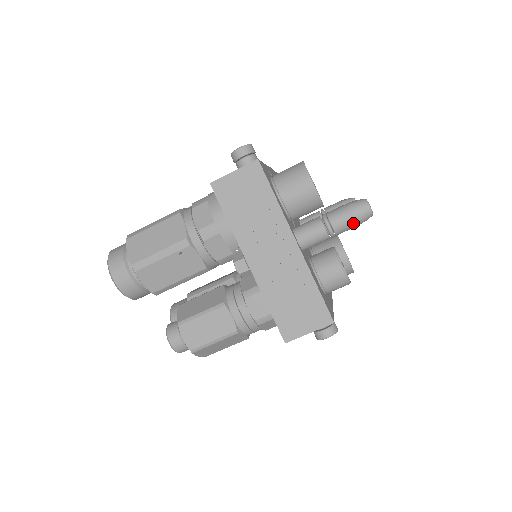
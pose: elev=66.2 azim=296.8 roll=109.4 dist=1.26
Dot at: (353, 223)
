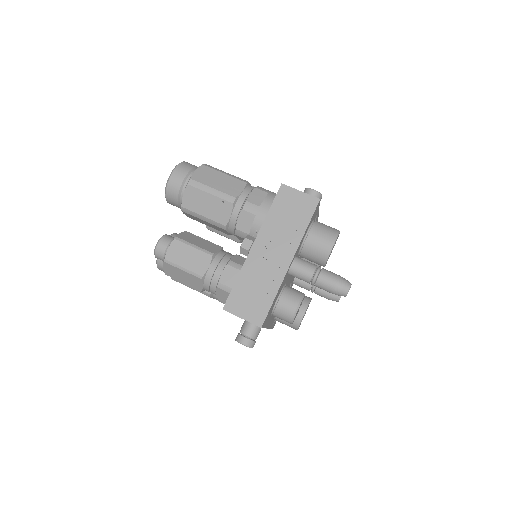
Dot at: (331, 288)
